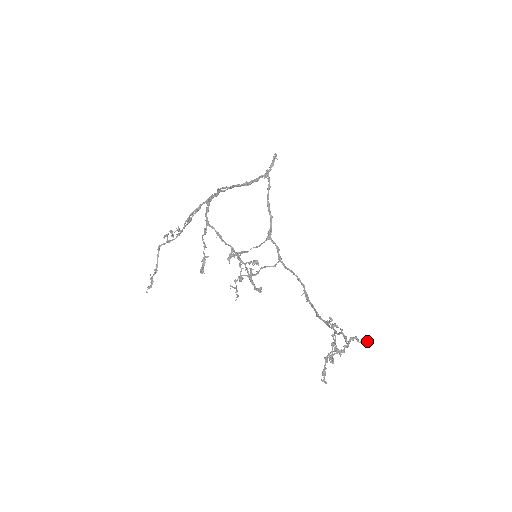
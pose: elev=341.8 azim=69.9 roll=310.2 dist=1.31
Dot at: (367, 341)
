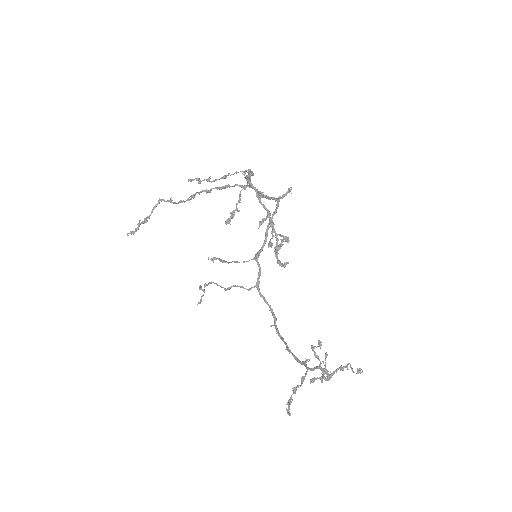
Dot at: occluded
